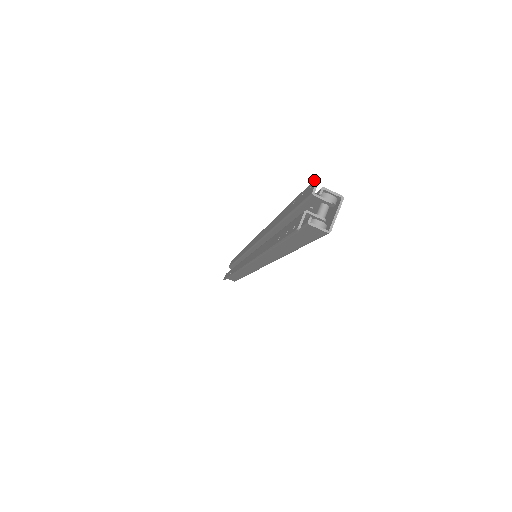
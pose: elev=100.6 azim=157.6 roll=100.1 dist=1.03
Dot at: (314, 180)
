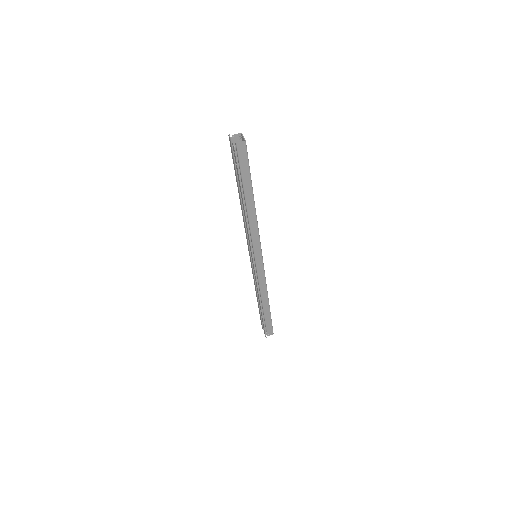
Dot at: (229, 139)
